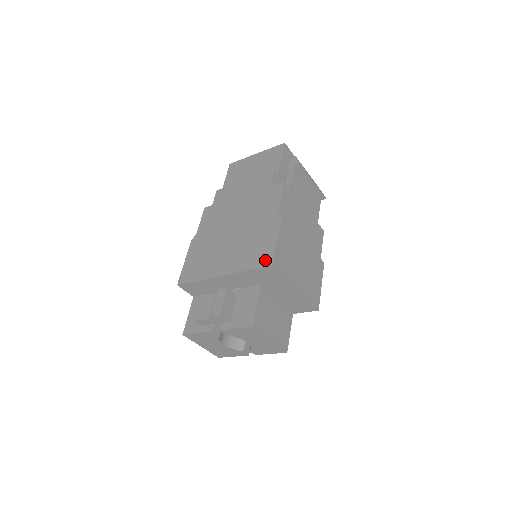
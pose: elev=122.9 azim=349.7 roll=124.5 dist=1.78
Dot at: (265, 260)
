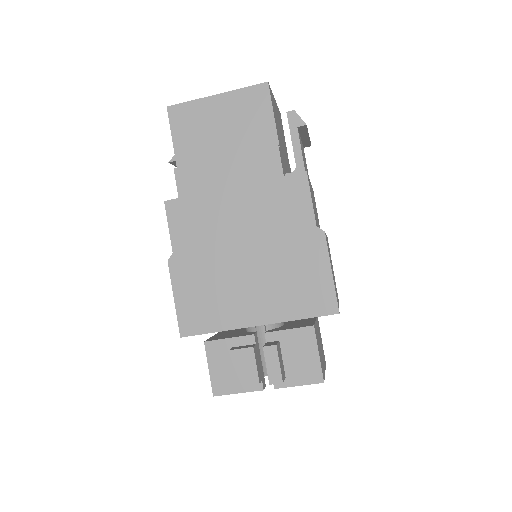
Dot at: (325, 305)
